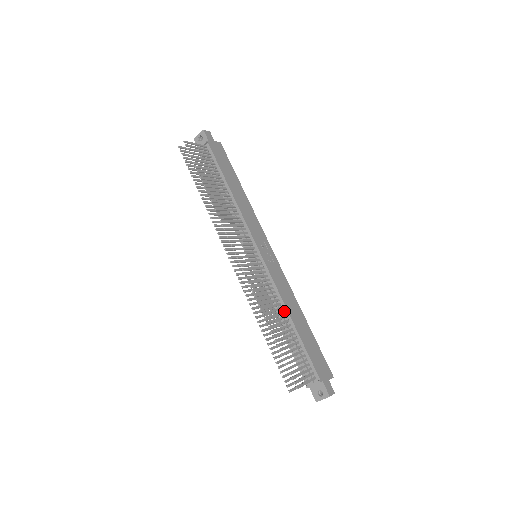
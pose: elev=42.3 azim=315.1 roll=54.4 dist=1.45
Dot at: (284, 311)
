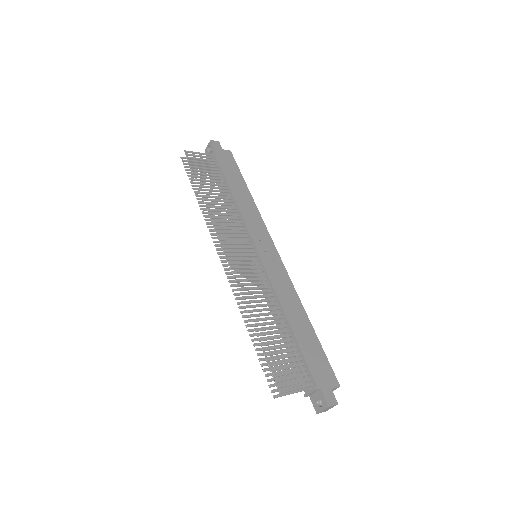
Dot at: (280, 311)
